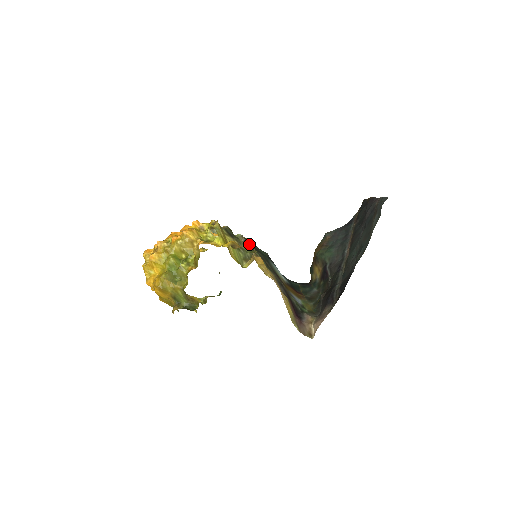
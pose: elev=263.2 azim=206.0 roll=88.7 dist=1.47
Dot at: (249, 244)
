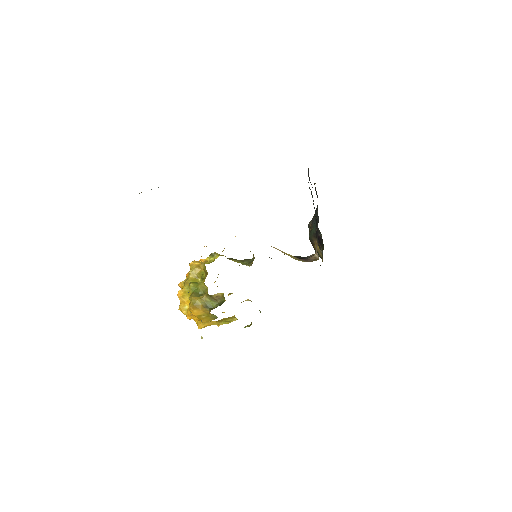
Dot at: occluded
